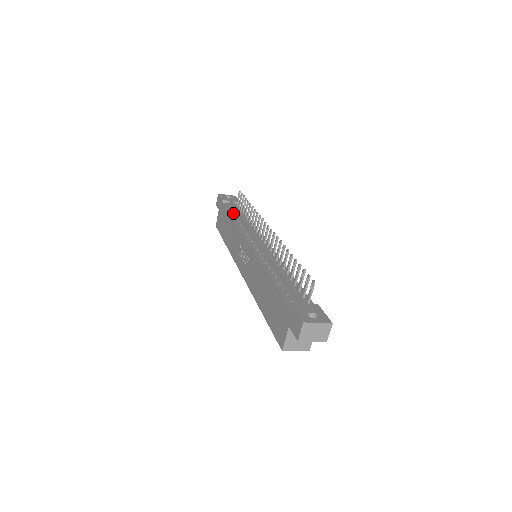
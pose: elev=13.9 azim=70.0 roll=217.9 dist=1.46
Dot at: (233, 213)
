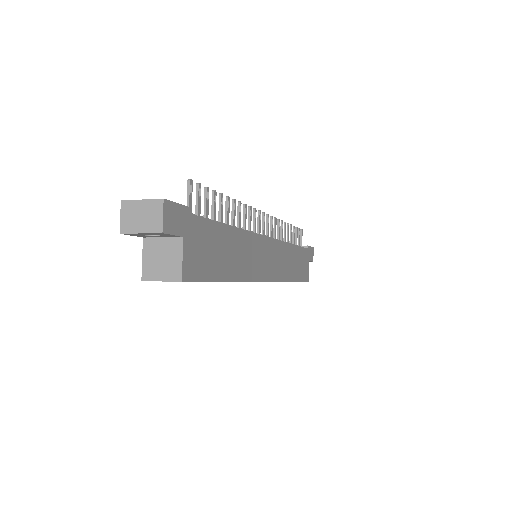
Dot at: occluded
